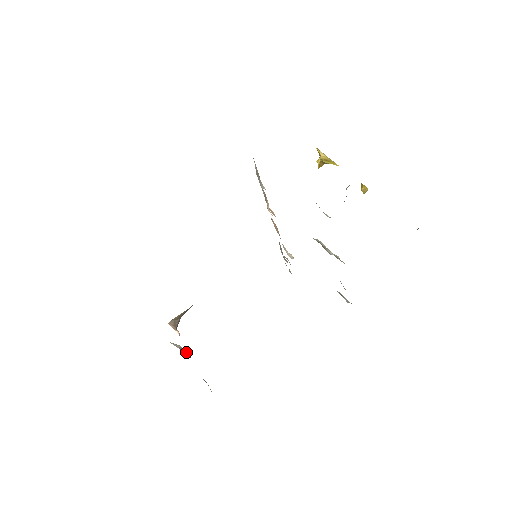
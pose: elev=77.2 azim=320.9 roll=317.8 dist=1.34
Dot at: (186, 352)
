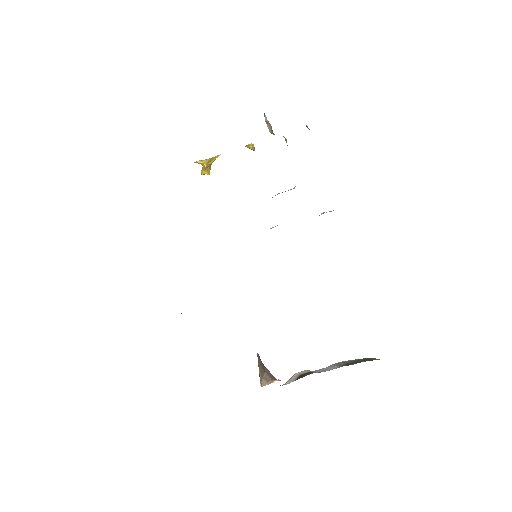
Dot at: (302, 375)
